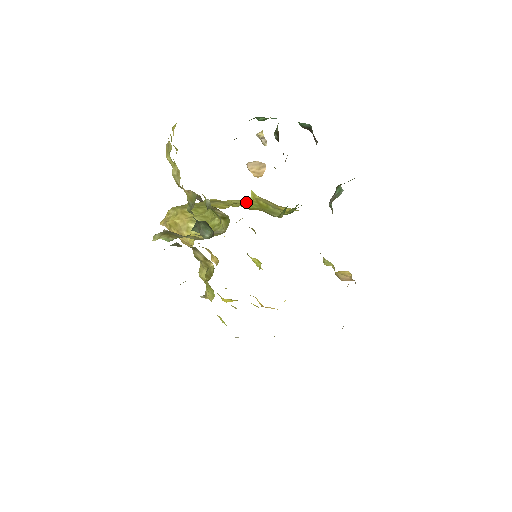
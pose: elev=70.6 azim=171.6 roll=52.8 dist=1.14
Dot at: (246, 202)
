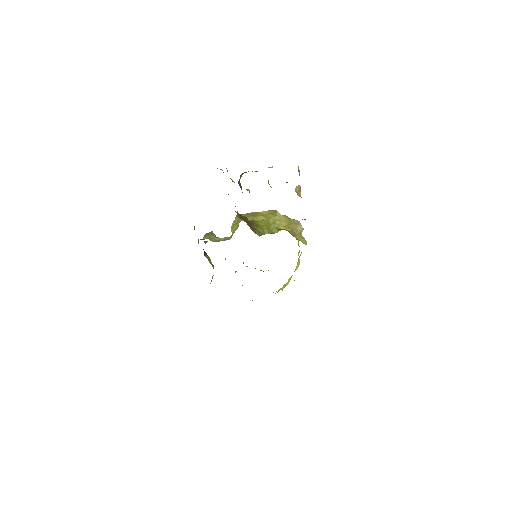
Dot at: (262, 220)
